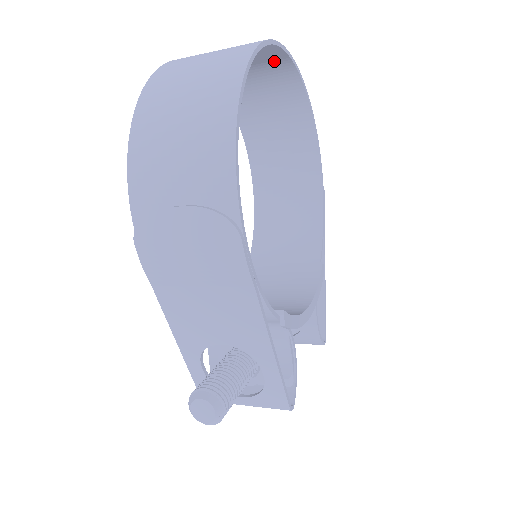
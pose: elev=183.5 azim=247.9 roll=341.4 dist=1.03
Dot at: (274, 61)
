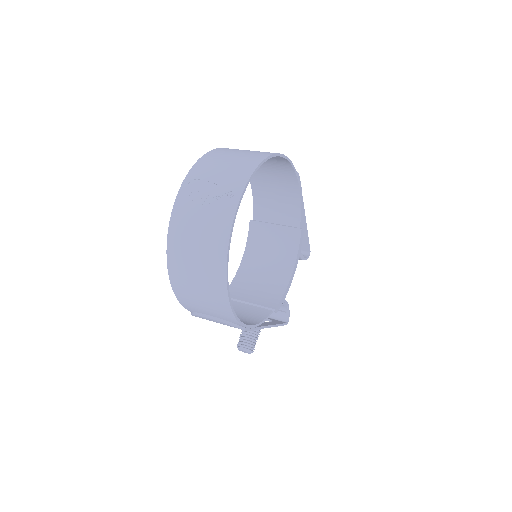
Dot at: (241, 175)
